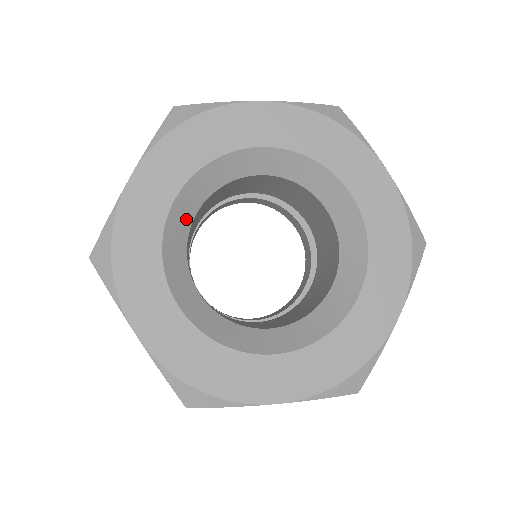
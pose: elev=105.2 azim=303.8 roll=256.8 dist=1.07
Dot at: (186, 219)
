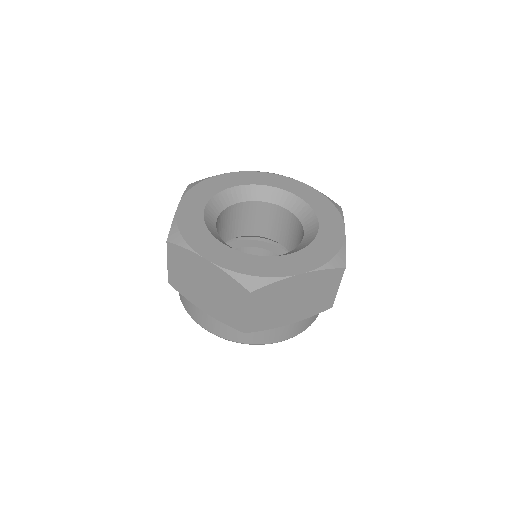
Dot at: (238, 198)
